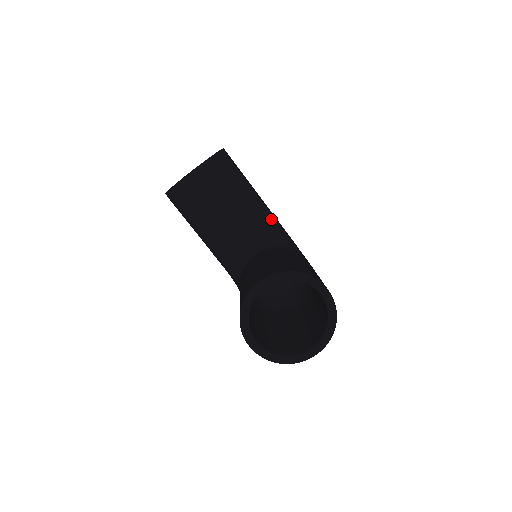
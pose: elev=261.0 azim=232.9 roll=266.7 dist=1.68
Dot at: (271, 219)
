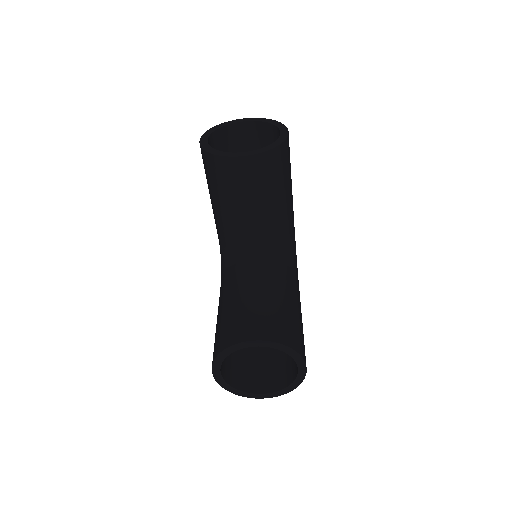
Dot at: (290, 226)
